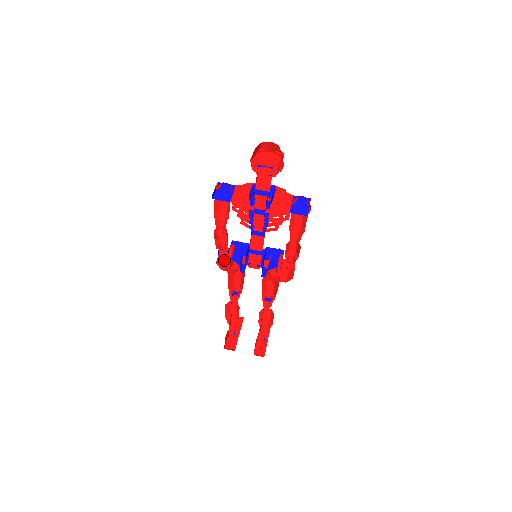
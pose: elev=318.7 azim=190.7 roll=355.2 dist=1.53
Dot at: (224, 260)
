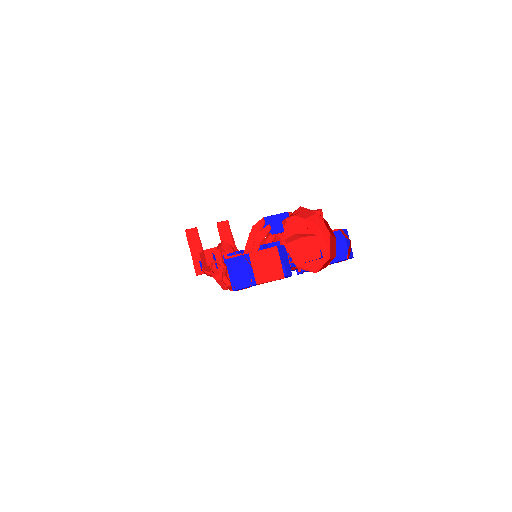
Dot at: occluded
